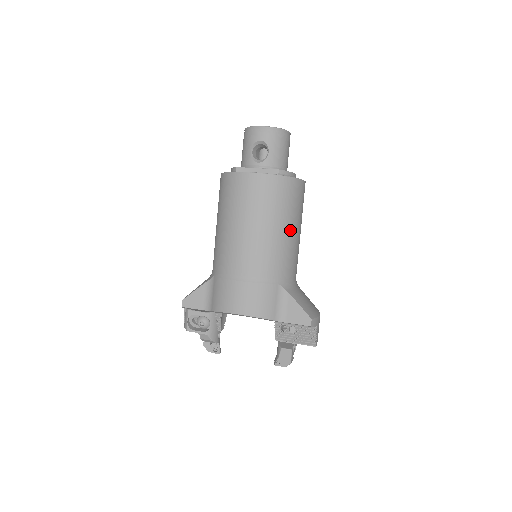
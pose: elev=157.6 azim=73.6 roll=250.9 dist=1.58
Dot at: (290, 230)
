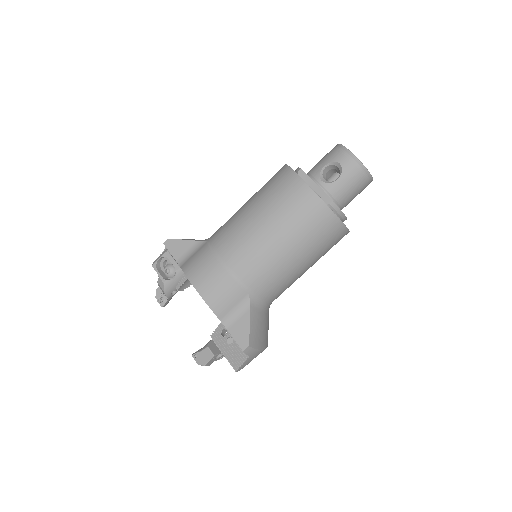
Dot at: (297, 259)
